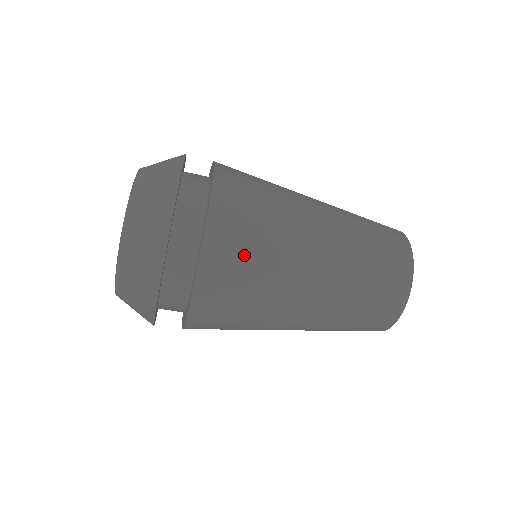
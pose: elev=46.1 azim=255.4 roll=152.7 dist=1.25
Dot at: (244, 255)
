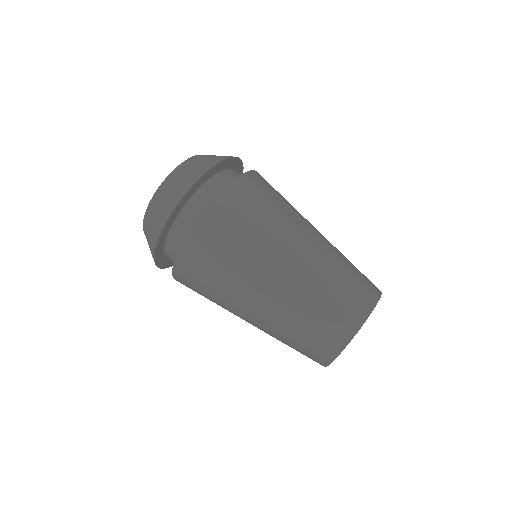
Dot at: (239, 222)
